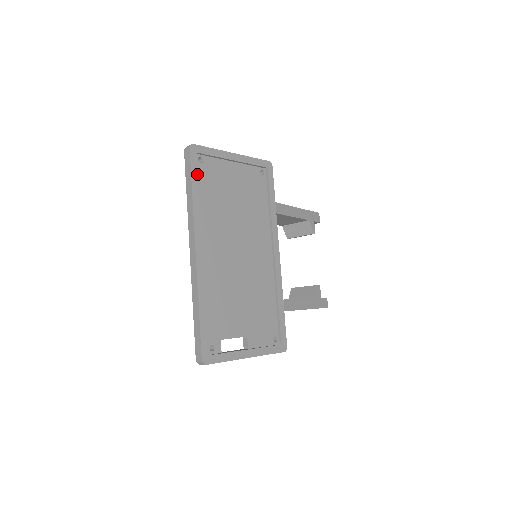
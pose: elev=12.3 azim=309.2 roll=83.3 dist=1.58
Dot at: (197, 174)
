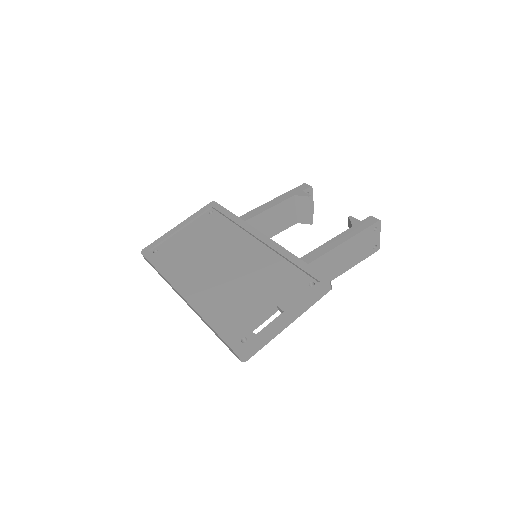
Dot at: (155, 259)
